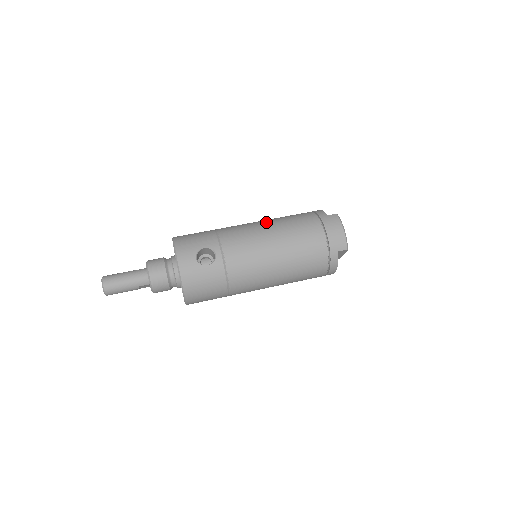
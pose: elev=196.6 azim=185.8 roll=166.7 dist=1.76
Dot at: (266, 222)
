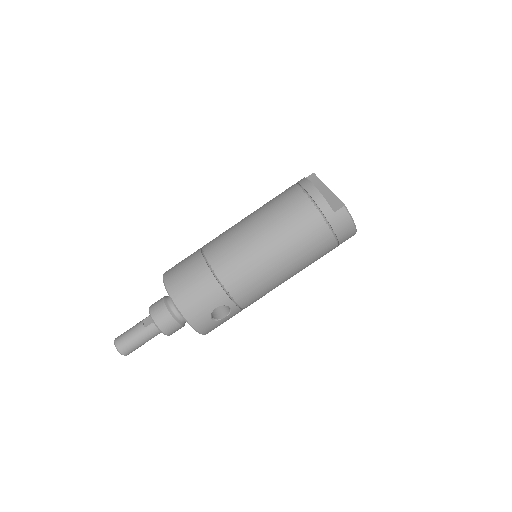
Dot at: (267, 245)
